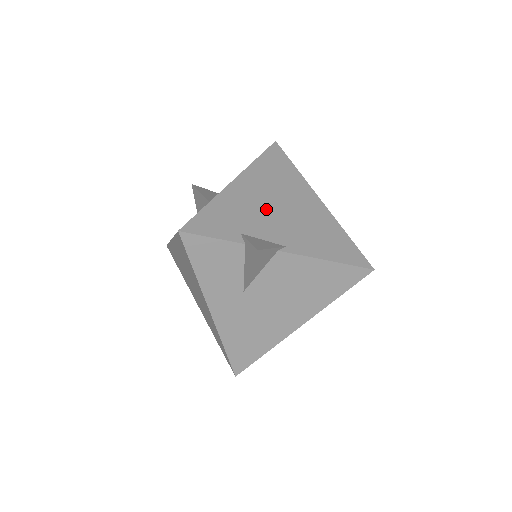
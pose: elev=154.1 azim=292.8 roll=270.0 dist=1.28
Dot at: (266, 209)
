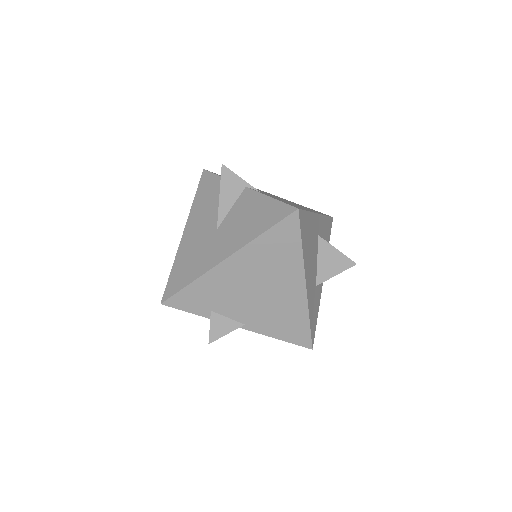
Dot at: (244, 292)
